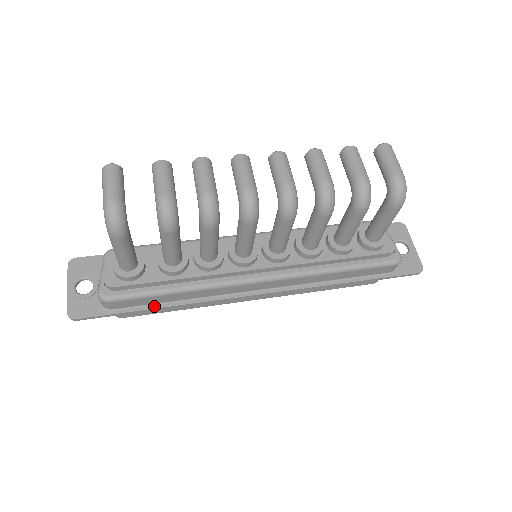
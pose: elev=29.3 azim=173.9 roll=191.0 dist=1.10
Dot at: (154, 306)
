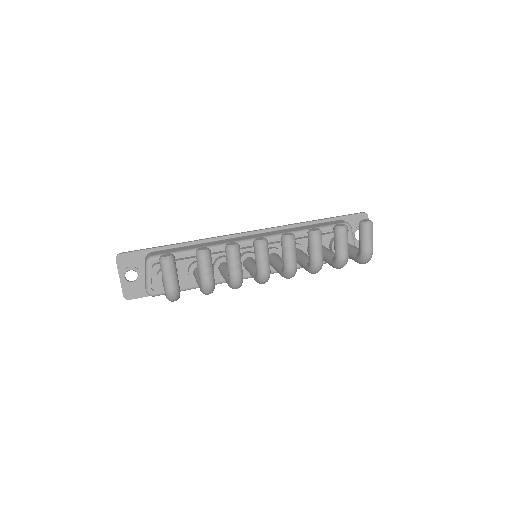
Dot at: occluded
